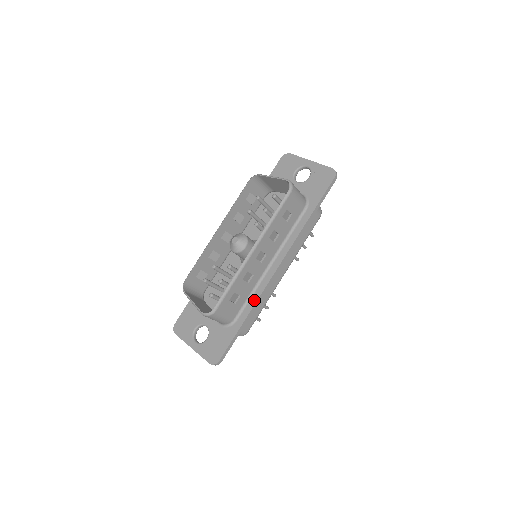
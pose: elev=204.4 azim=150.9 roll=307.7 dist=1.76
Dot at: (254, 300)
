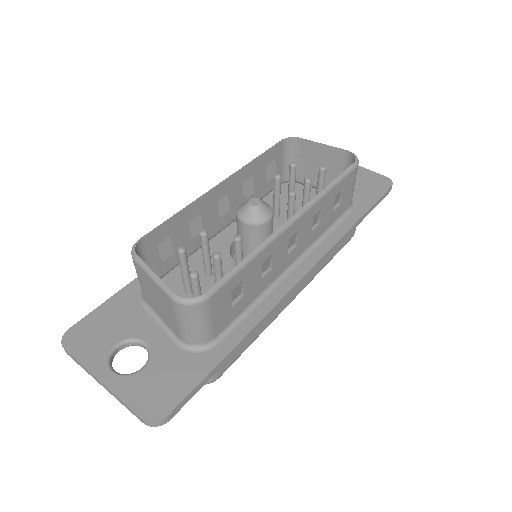
Dot at: (259, 314)
